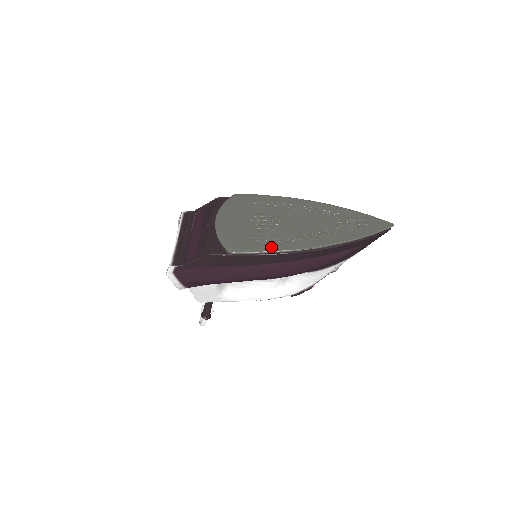
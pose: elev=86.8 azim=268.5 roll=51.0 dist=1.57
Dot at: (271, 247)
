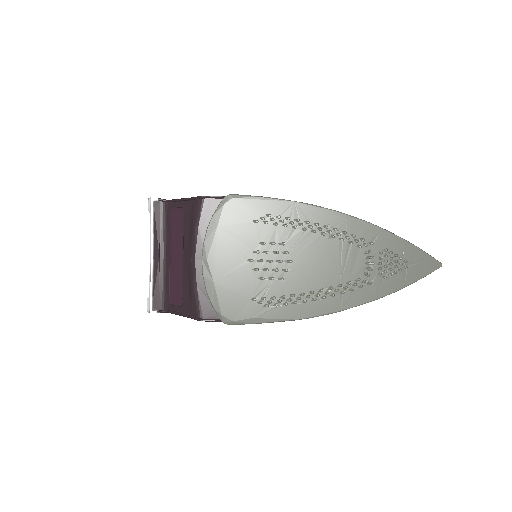
Dot at: (276, 315)
